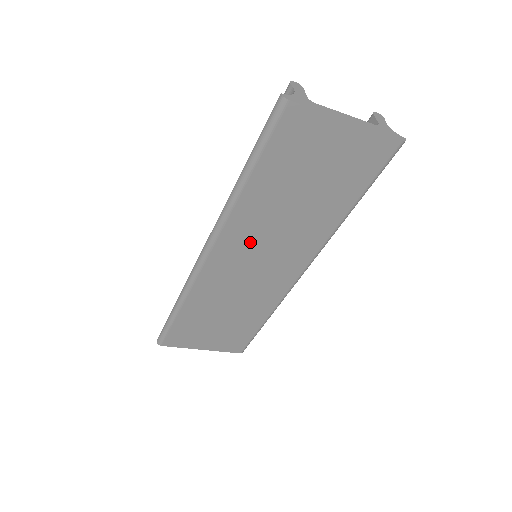
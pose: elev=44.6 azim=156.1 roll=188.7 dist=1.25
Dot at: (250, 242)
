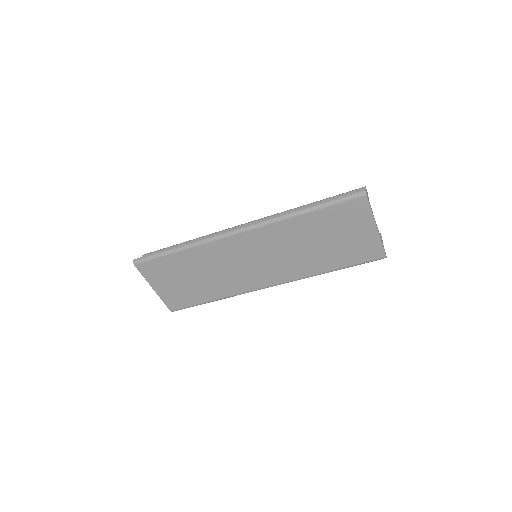
Dot at: (268, 245)
